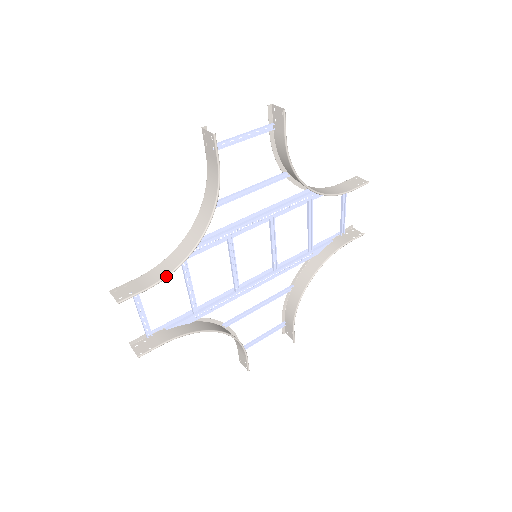
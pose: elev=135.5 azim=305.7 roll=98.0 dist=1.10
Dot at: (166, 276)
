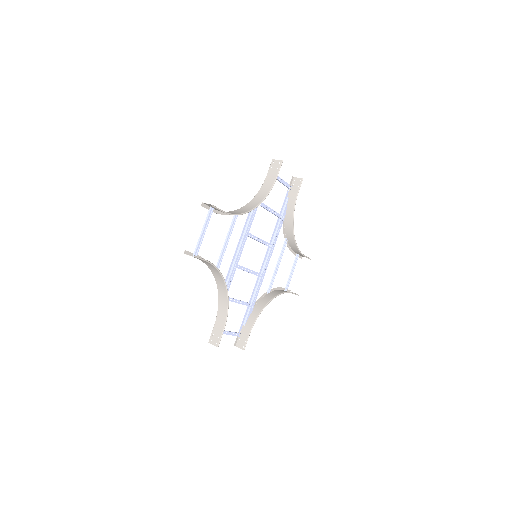
Dot at: (226, 317)
